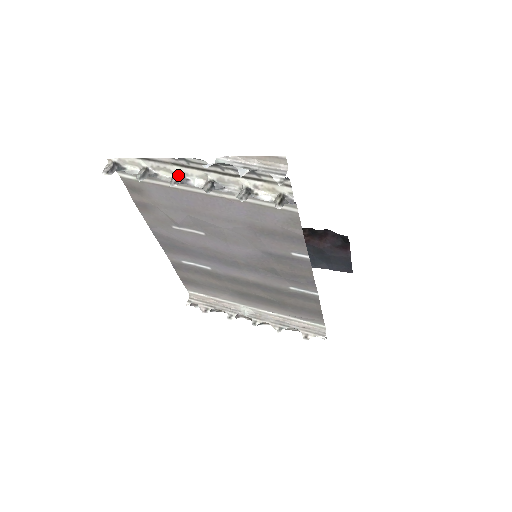
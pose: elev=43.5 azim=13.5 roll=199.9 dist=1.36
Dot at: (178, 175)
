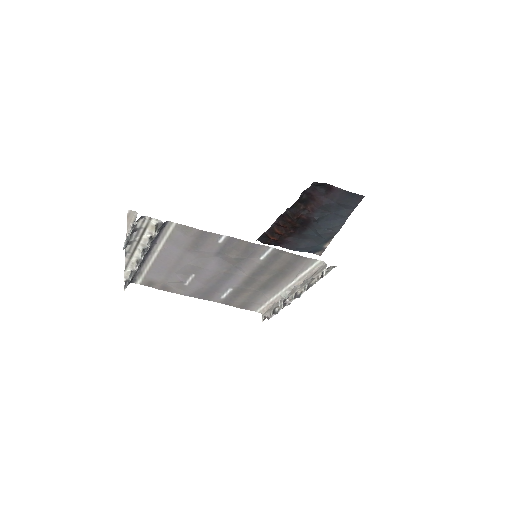
Dot at: (137, 261)
